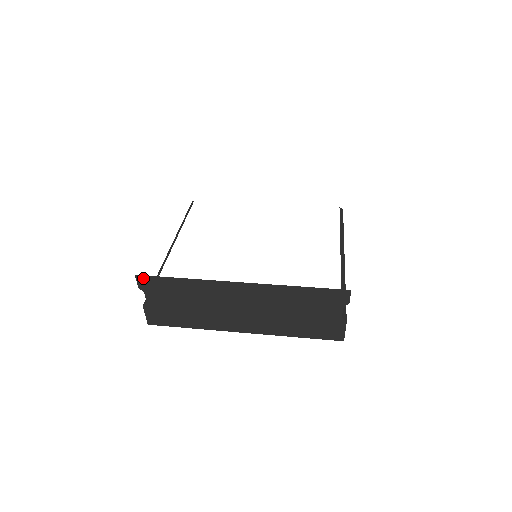
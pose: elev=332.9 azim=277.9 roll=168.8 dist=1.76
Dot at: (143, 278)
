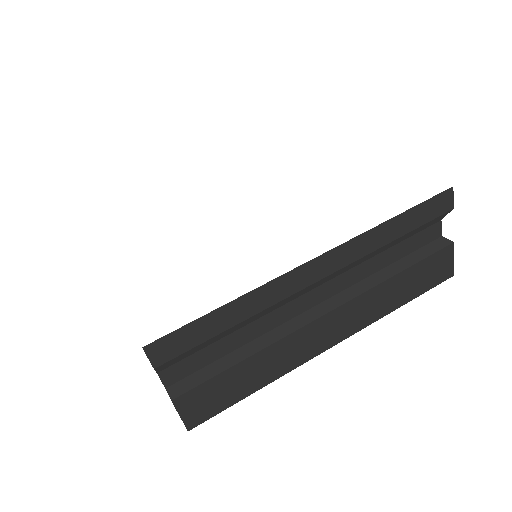
Dot at: occluded
